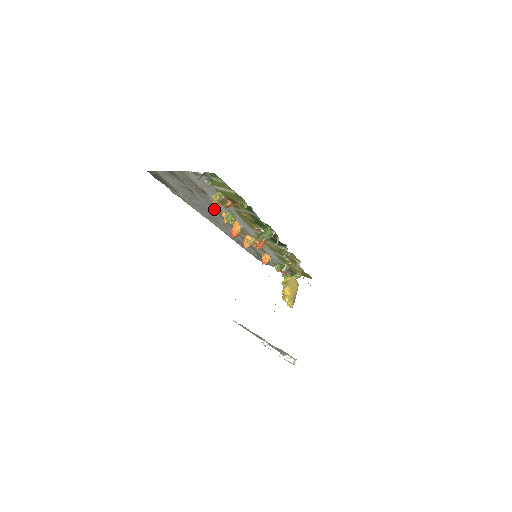
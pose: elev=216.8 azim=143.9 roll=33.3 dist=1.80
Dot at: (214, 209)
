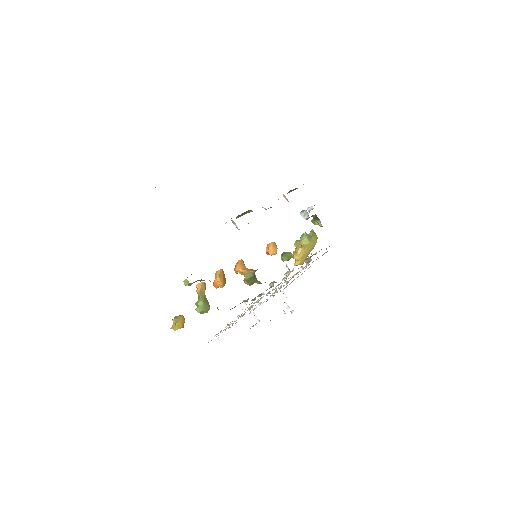
Dot at: occluded
